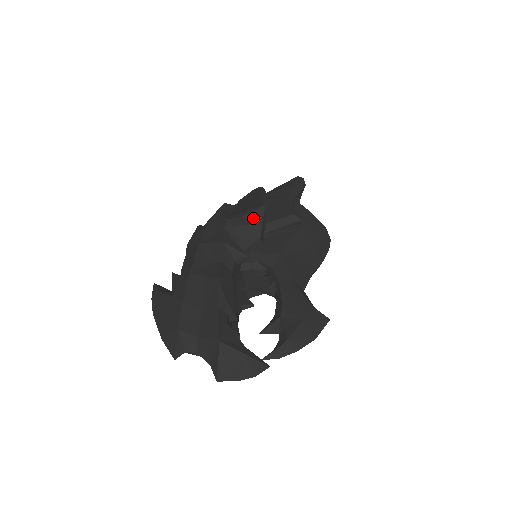
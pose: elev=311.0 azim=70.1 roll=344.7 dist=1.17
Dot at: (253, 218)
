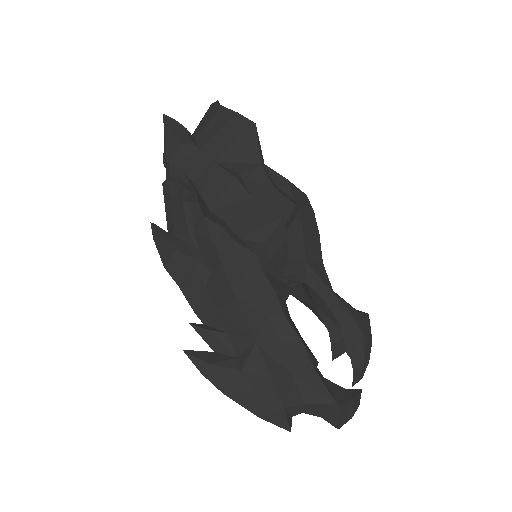
Dot at: (277, 238)
